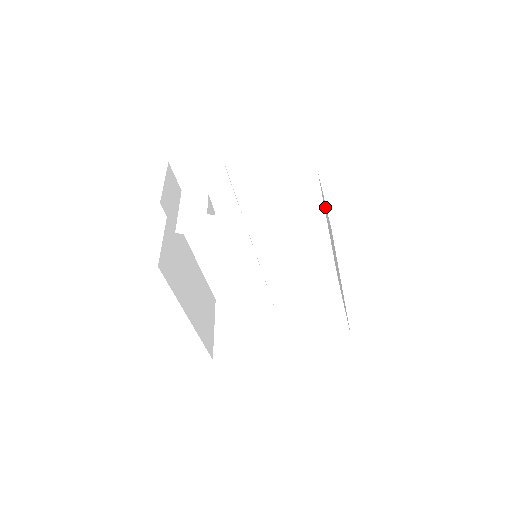
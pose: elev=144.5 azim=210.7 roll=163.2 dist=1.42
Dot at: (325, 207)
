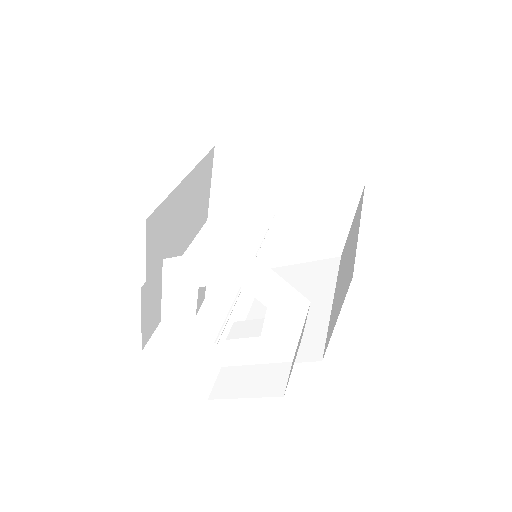
Dot at: occluded
